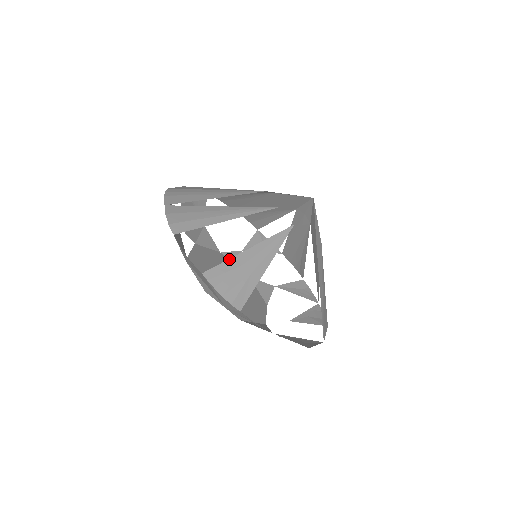
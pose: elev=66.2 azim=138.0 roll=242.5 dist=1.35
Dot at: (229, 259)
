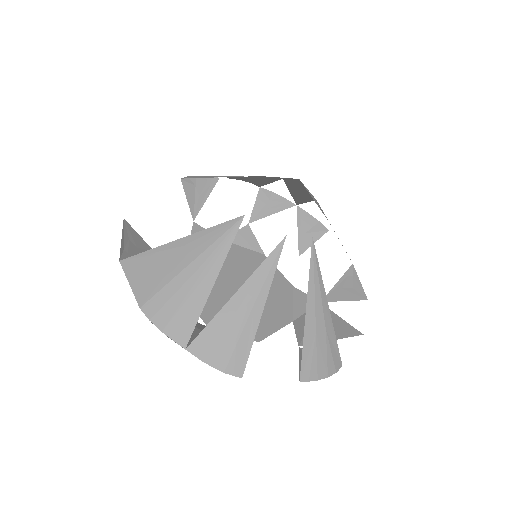
Dot at: (303, 343)
